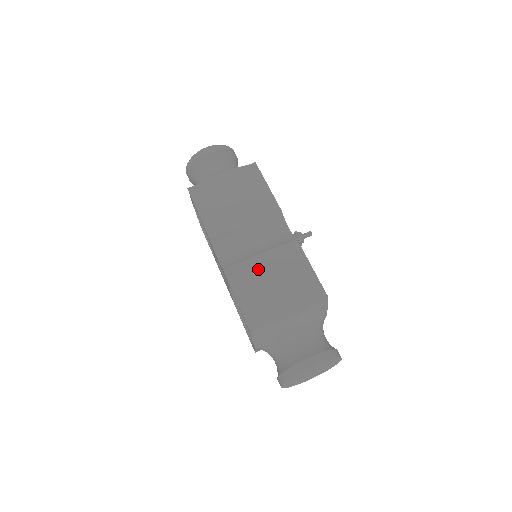
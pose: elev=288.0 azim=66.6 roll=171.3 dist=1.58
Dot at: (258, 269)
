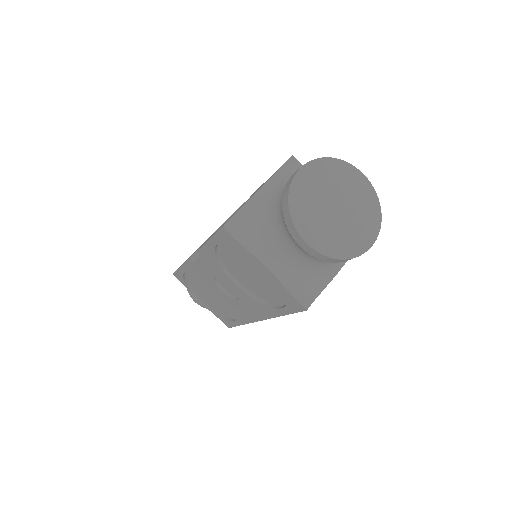
Dot at: occluded
